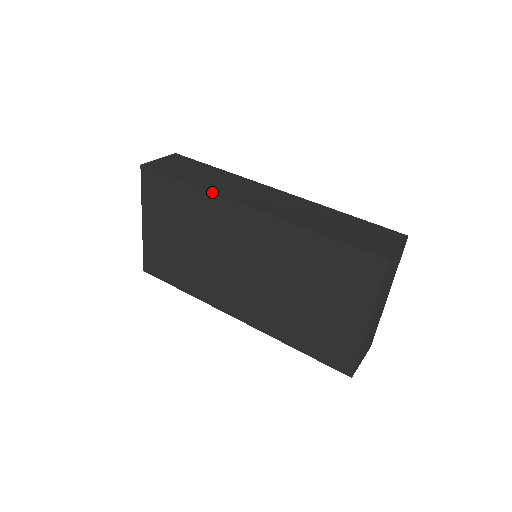
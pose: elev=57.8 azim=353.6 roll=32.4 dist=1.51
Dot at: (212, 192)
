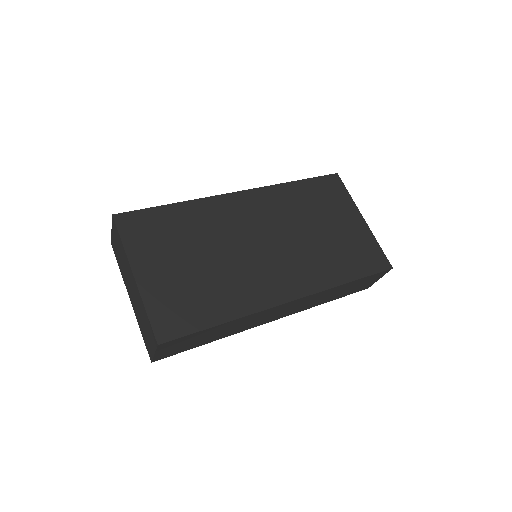
Dot at: (203, 198)
